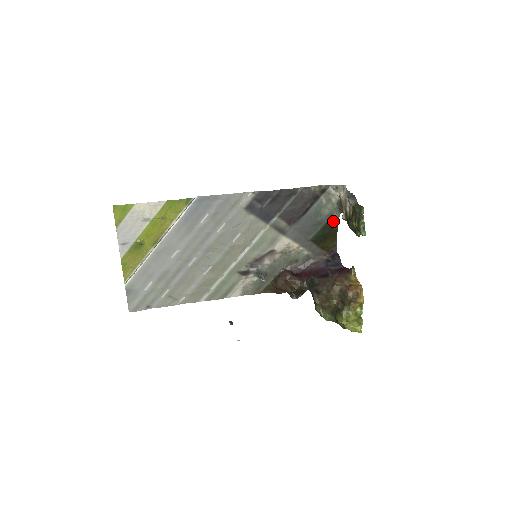
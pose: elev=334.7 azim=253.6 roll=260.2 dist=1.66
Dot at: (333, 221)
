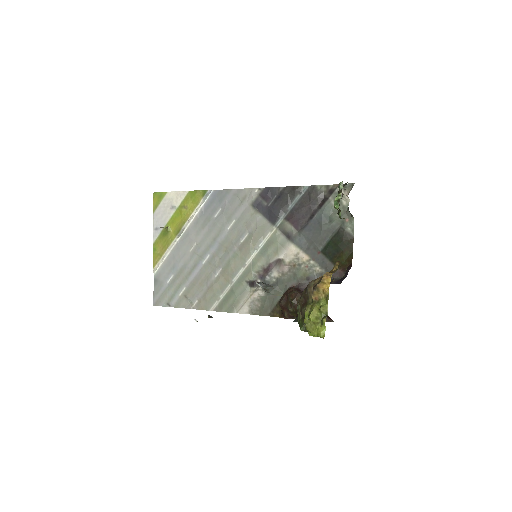
Dot at: (347, 230)
